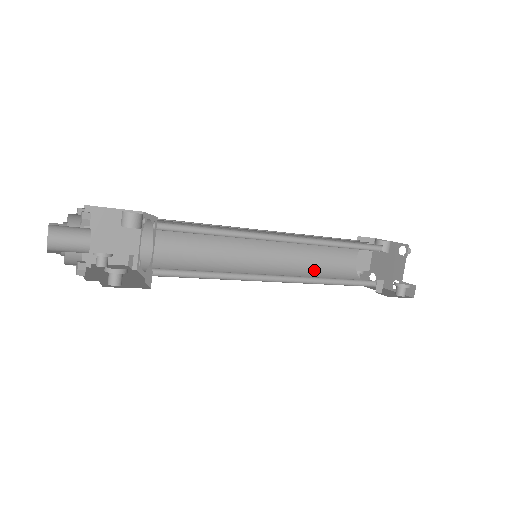
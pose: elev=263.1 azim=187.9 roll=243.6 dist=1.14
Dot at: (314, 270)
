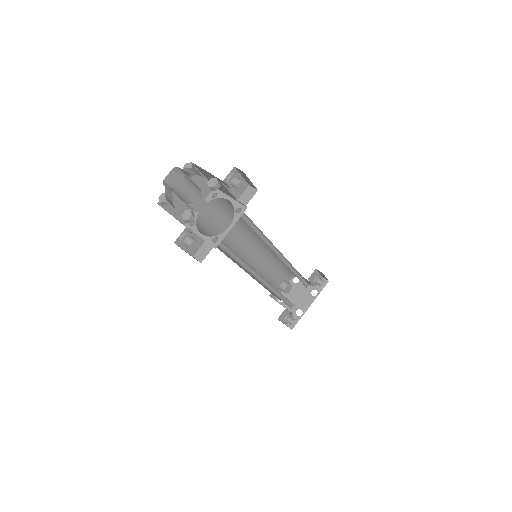
Dot at: (278, 293)
